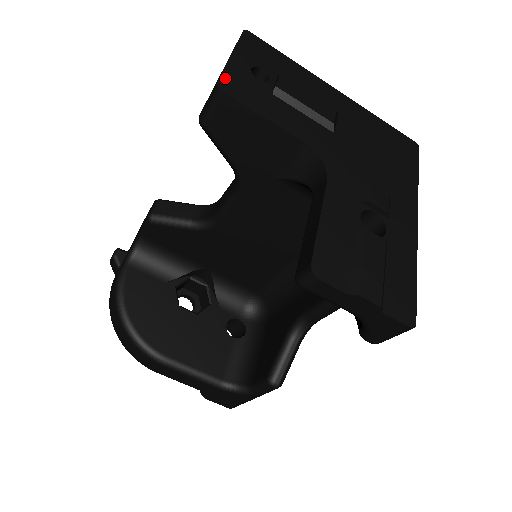
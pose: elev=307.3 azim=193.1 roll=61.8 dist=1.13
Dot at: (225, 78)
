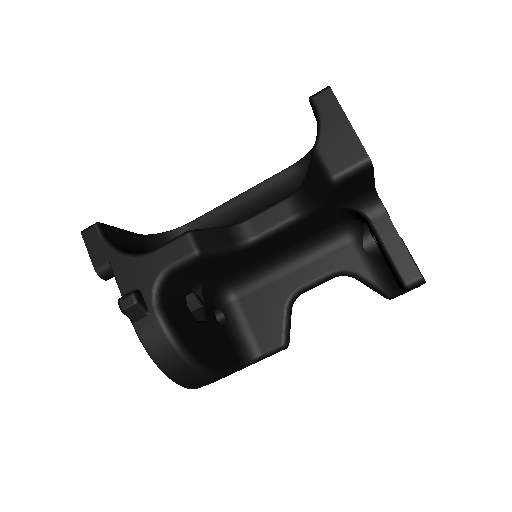
Dot at: (365, 151)
